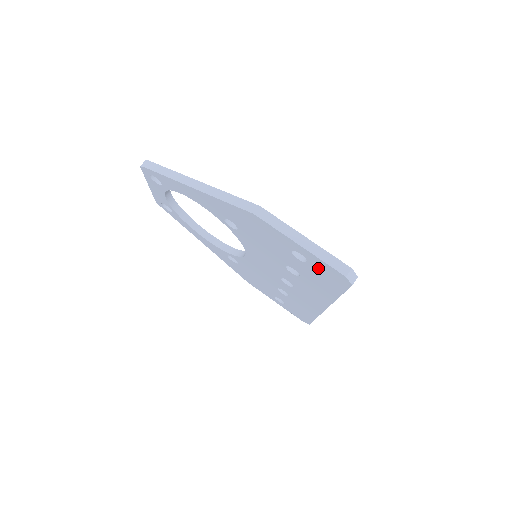
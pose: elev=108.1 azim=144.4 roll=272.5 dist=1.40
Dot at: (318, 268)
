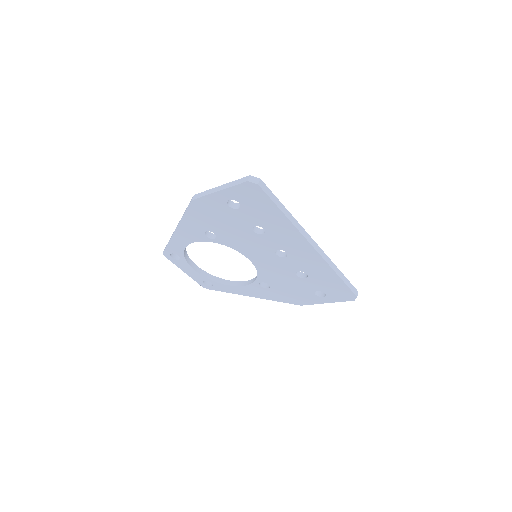
Dot at: (244, 199)
